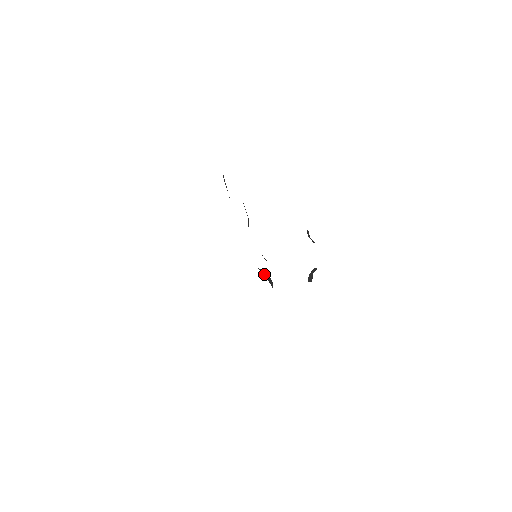
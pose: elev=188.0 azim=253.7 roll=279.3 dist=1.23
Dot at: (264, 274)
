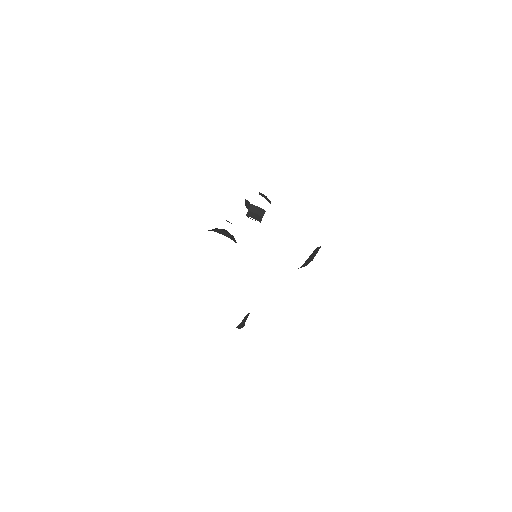
Dot at: (235, 242)
